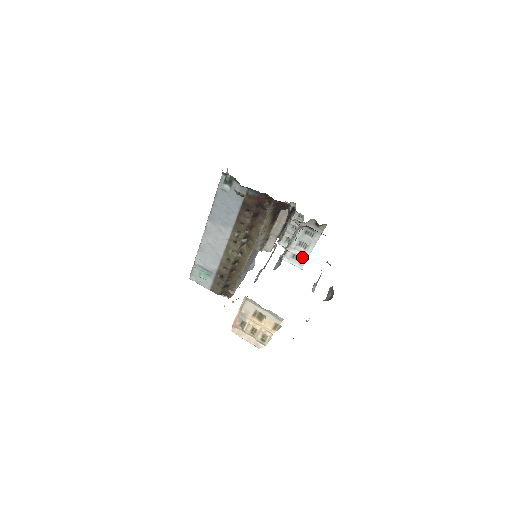
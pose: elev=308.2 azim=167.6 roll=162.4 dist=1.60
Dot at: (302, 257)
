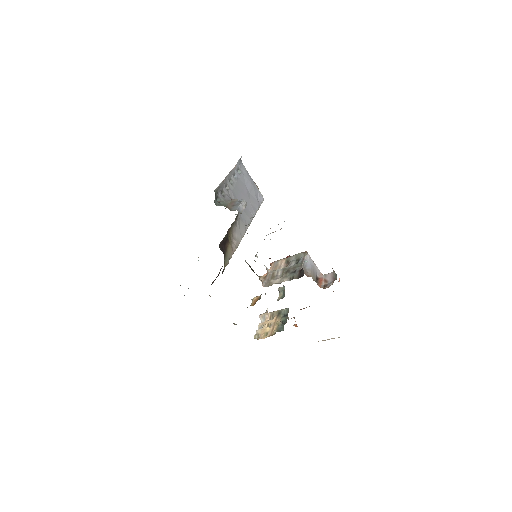
Dot at: occluded
